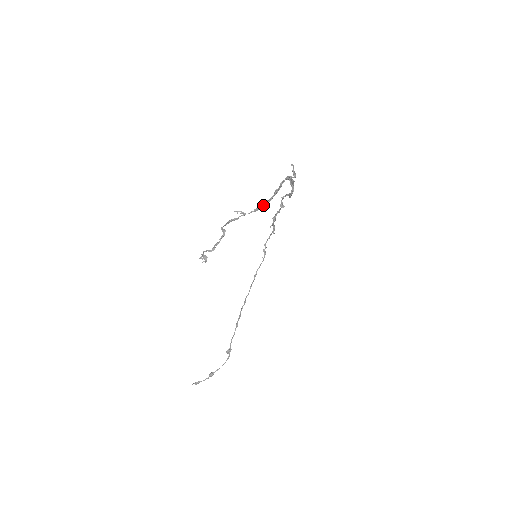
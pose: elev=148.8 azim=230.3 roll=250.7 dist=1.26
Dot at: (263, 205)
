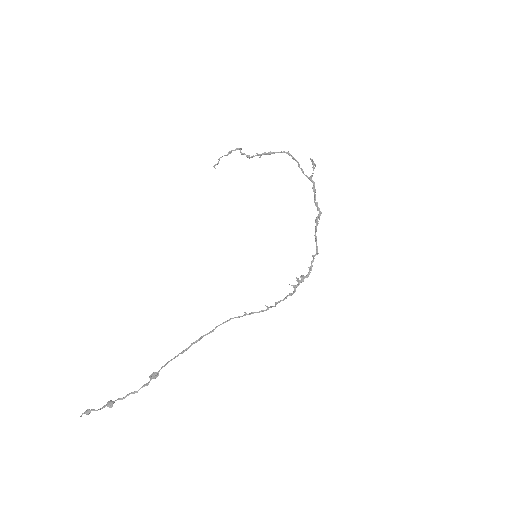
Dot at: (276, 152)
